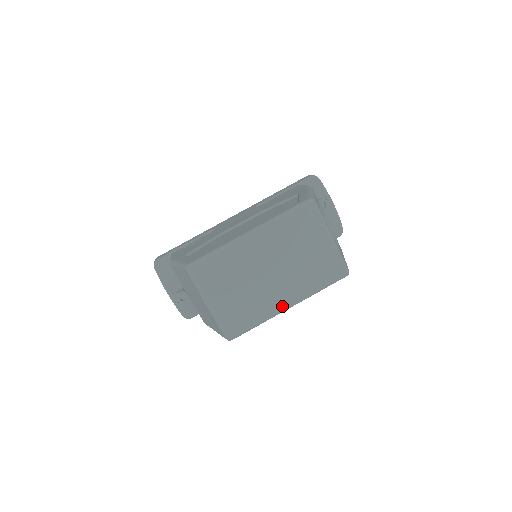
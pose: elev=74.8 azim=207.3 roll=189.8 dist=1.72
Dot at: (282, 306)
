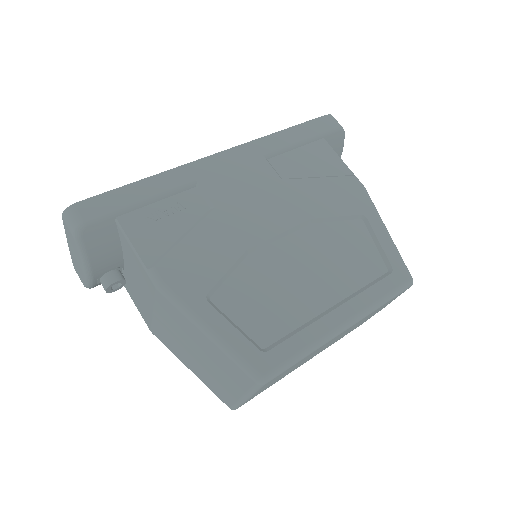
Dot at: occluded
